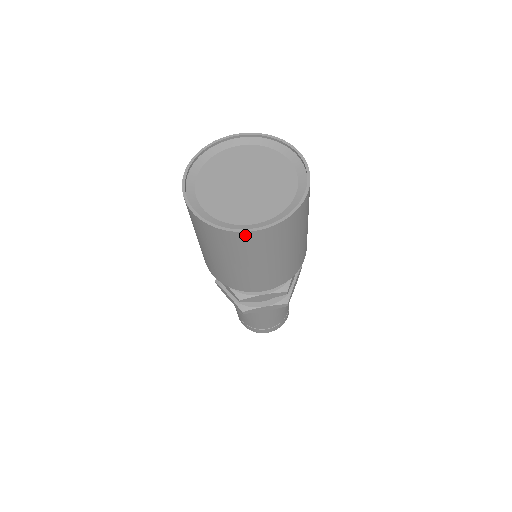
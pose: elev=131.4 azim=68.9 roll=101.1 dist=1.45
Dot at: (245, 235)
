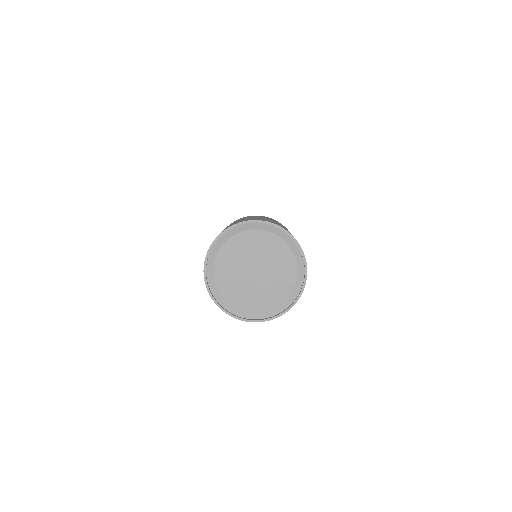
Dot at: (242, 319)
